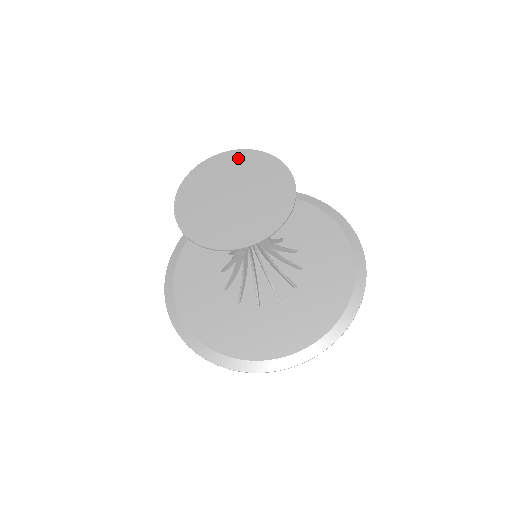
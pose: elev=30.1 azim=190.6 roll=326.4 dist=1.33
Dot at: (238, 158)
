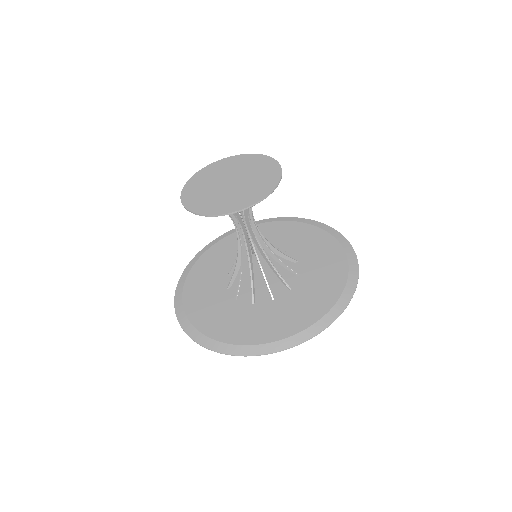
Dot at: (242, 159)
